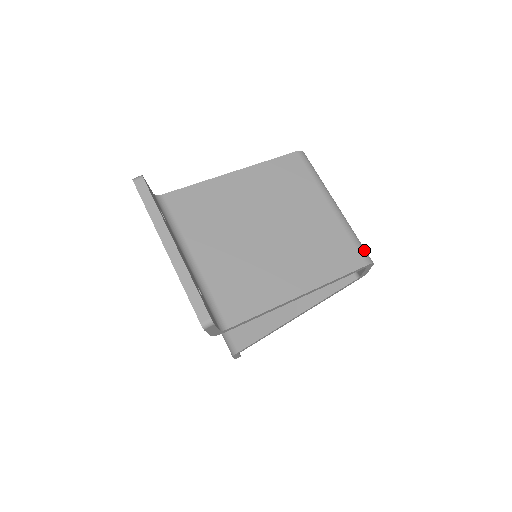
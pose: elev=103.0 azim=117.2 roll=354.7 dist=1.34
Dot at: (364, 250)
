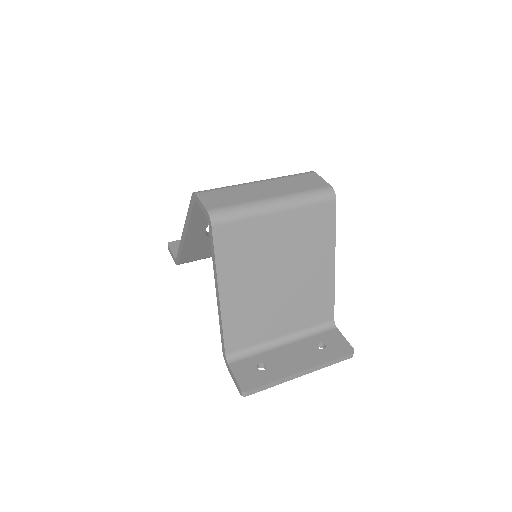
Dot at: (322, 195)
